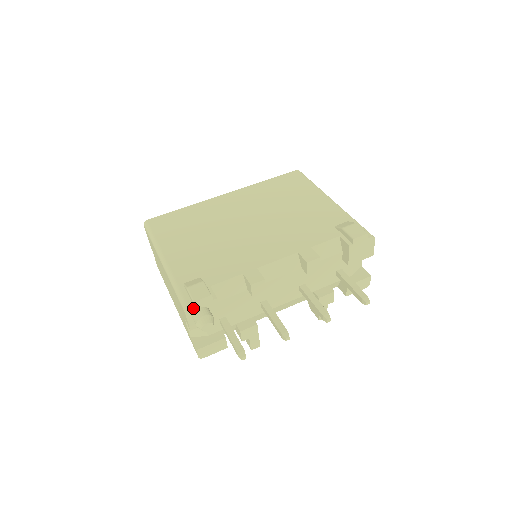
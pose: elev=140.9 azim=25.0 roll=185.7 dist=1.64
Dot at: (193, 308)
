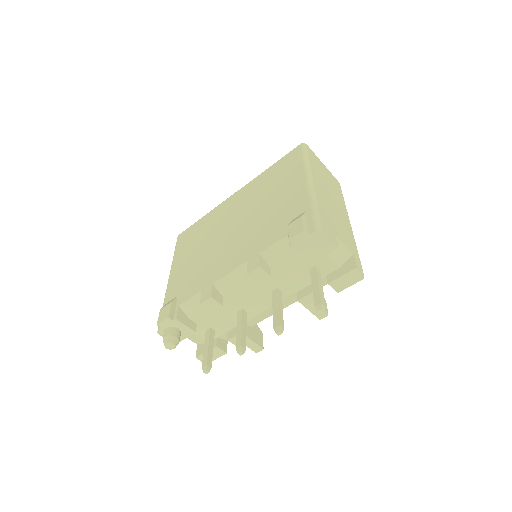
Dot at: (161, 329)
